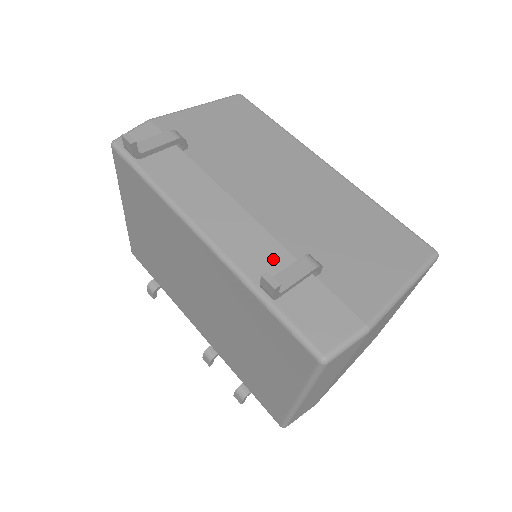
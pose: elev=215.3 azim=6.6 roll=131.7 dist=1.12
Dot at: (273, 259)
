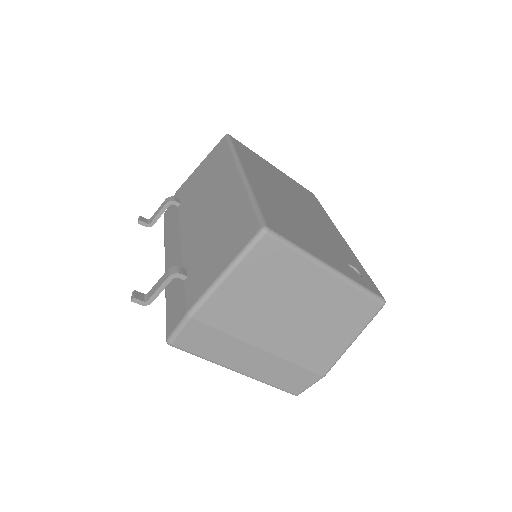
Dot at: occluded
